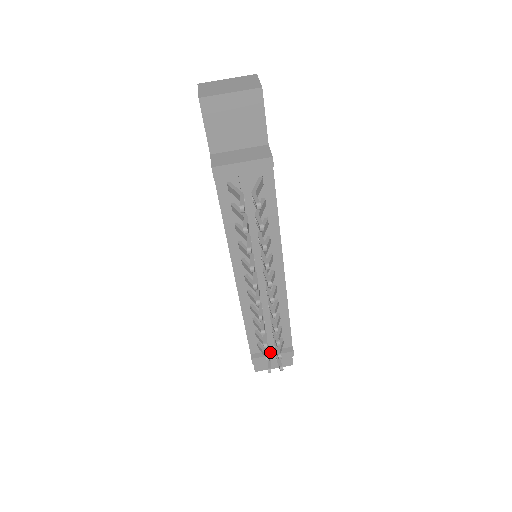
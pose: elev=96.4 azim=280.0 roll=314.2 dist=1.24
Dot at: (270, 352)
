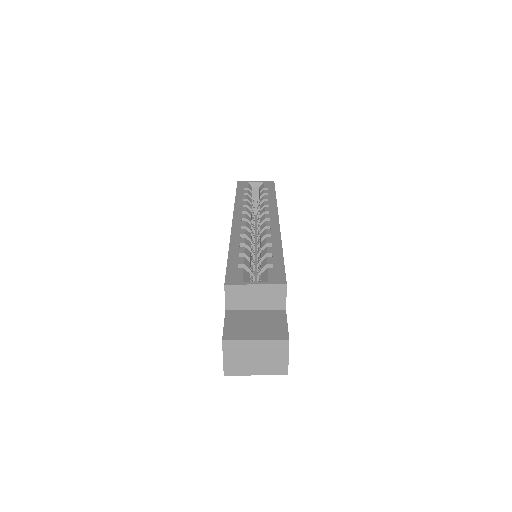
Dot at: occluded
